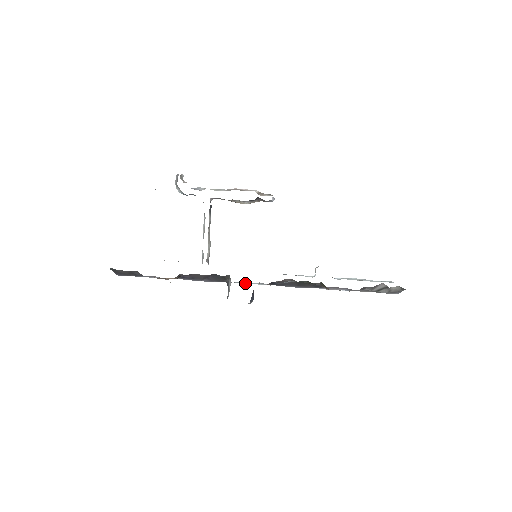
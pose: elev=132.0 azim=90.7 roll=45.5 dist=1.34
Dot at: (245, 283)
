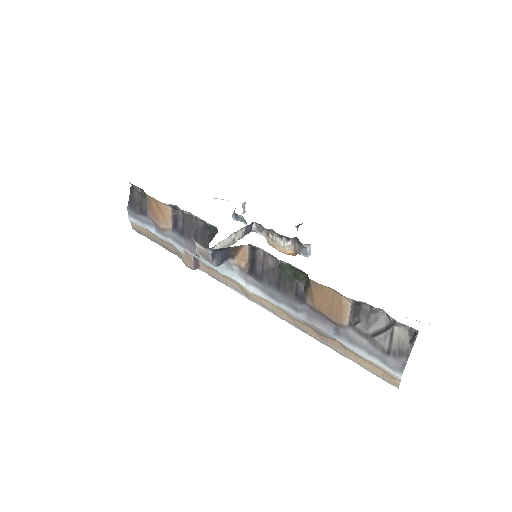
Dot at: (224, 273)
